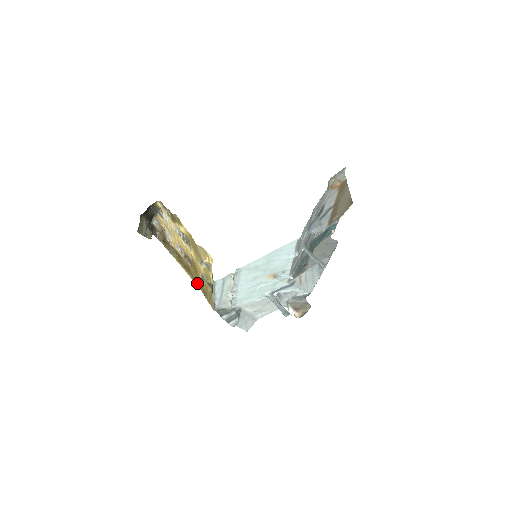
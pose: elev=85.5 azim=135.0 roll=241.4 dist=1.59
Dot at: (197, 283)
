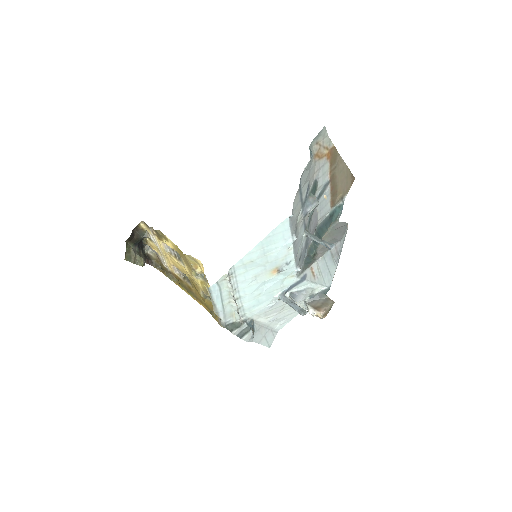
Dot at: (202, 303)
